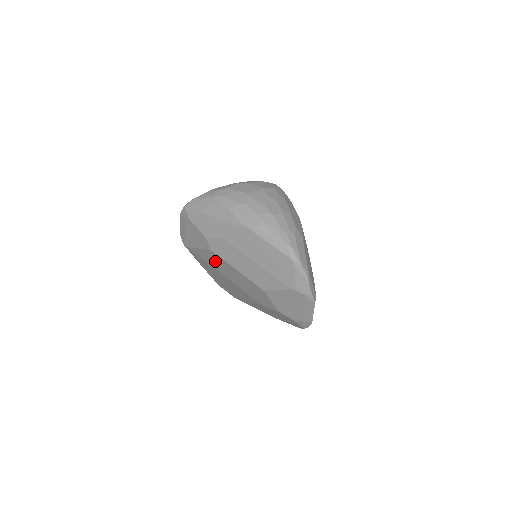
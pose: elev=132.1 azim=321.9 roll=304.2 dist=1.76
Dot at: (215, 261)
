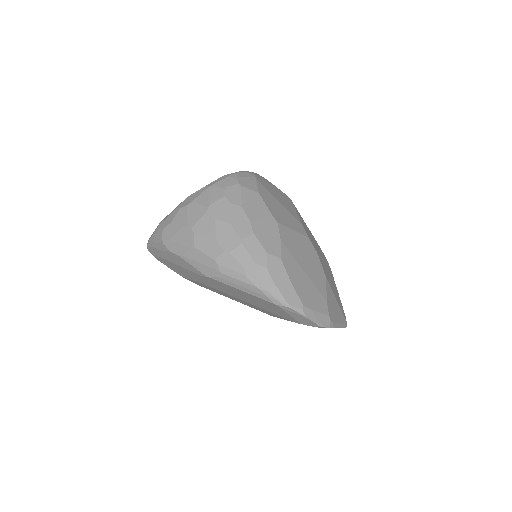
Dot at: occluded
